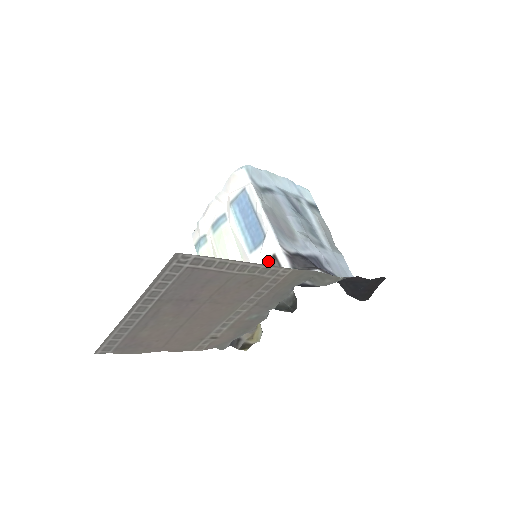
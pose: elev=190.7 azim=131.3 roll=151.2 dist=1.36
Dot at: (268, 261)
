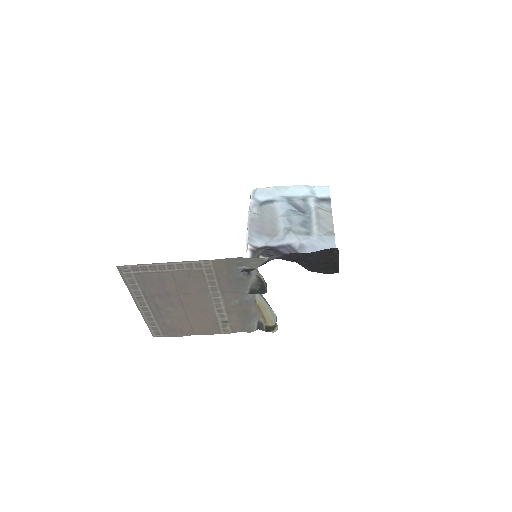
Dot at: occluded
